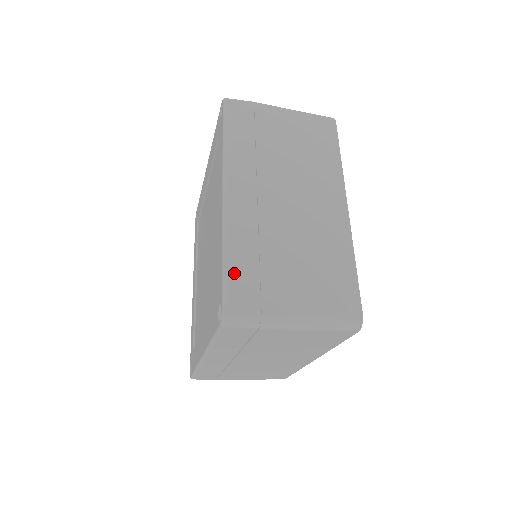
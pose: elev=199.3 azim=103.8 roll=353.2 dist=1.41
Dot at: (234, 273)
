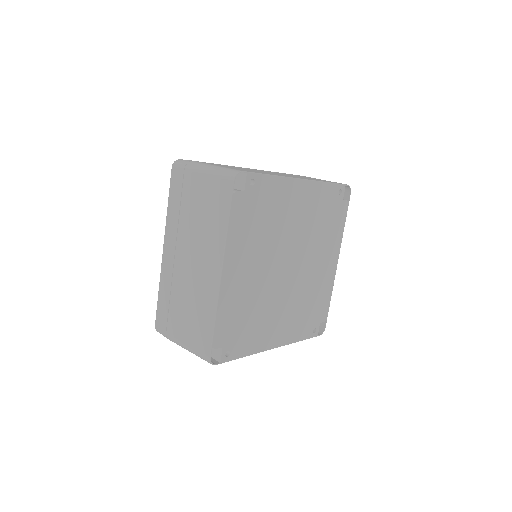
Dot at: (160, 306)
